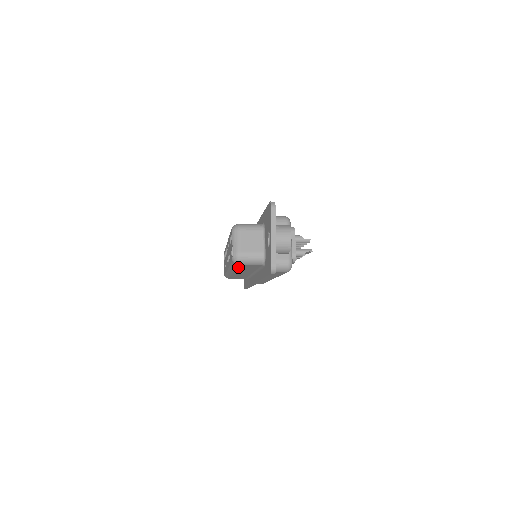
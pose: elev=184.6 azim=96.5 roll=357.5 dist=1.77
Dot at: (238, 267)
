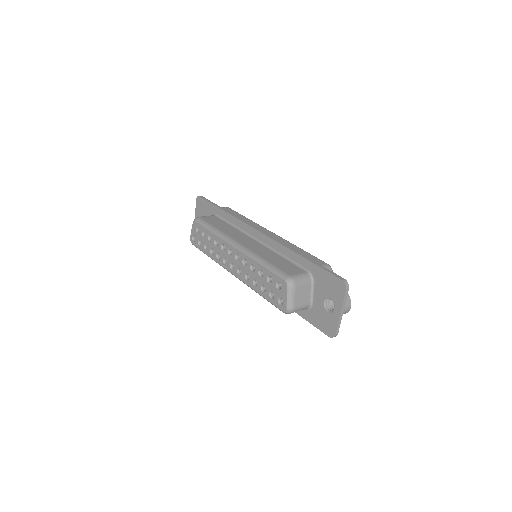
Dot at: occluded
